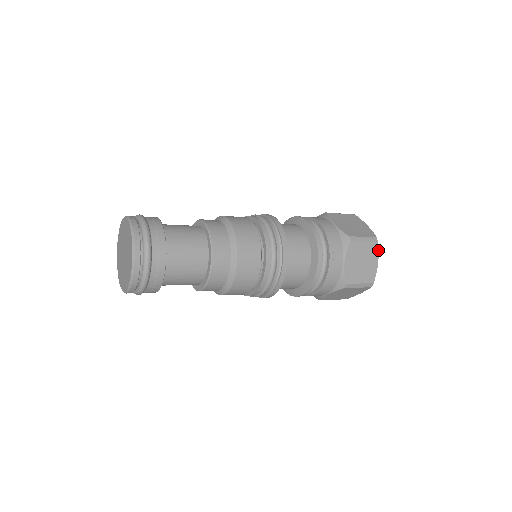
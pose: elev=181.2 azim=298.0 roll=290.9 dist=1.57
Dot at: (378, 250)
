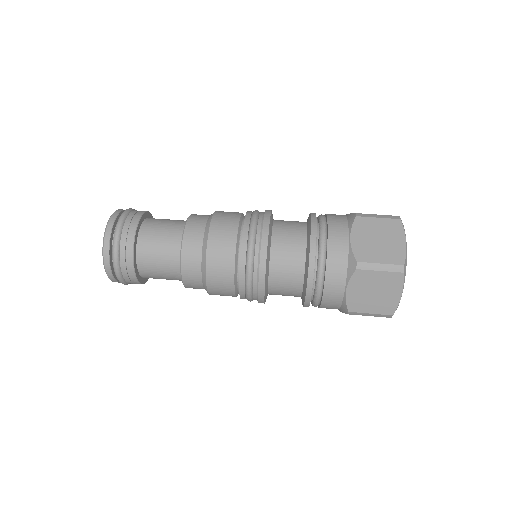
Dot at: (403, 281)
